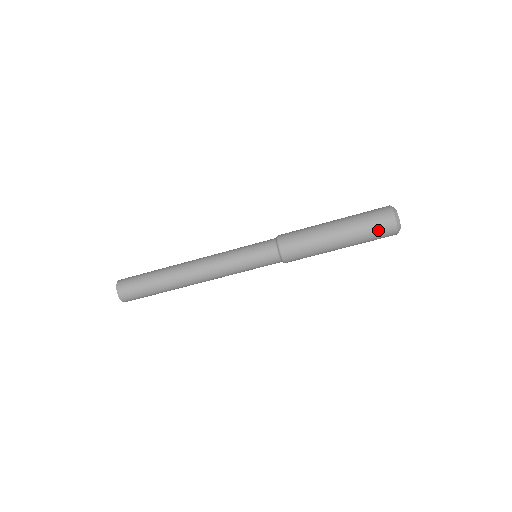
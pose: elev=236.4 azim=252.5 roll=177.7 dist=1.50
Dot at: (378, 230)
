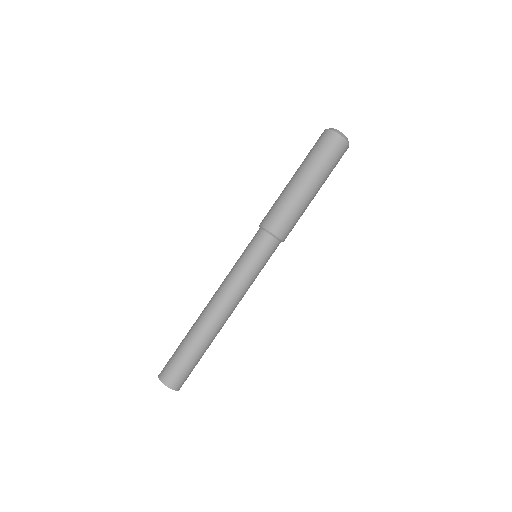
Dot at: (332, 153)
